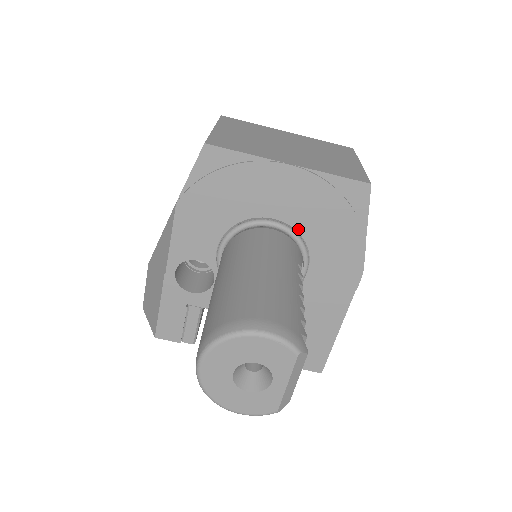
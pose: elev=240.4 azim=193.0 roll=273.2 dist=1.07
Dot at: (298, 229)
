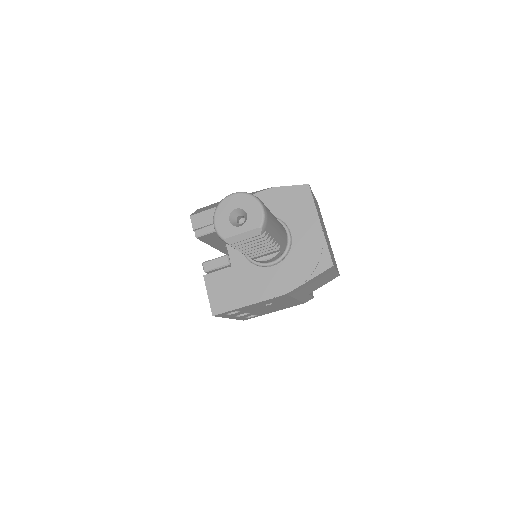
Dot at: (292, 247)
